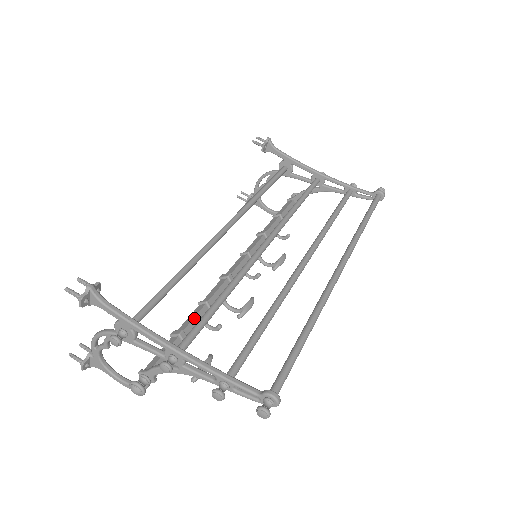
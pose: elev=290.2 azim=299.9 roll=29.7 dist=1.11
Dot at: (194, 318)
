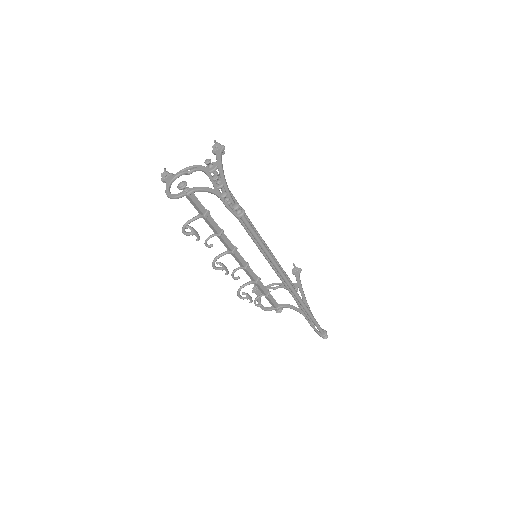
Dot at: (215, 222)
